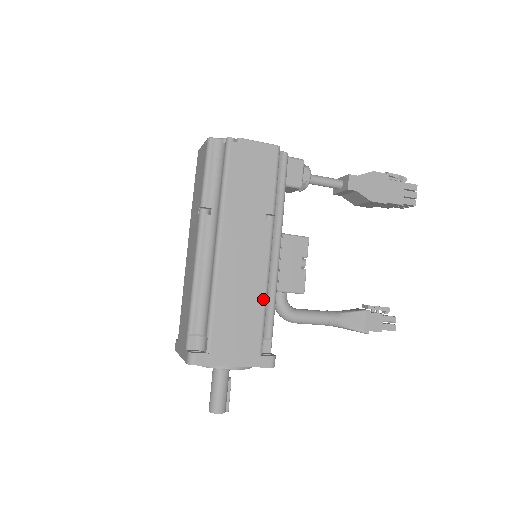
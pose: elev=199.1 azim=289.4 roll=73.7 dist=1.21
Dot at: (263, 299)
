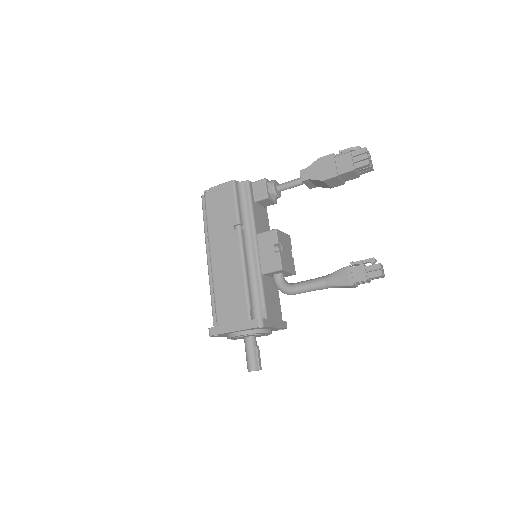
Dot at: (243, 281)
